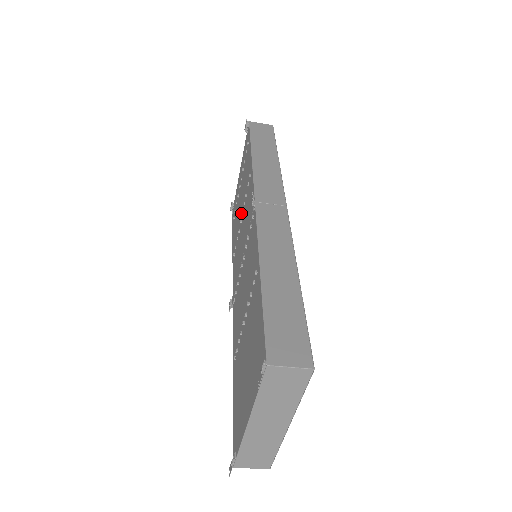
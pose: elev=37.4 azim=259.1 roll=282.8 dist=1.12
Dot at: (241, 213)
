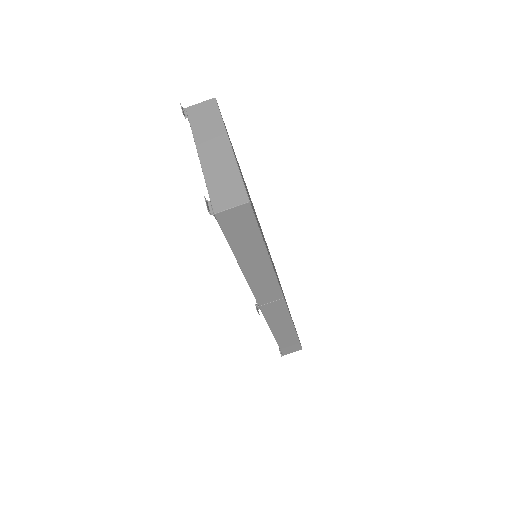
Dot at: occluded
